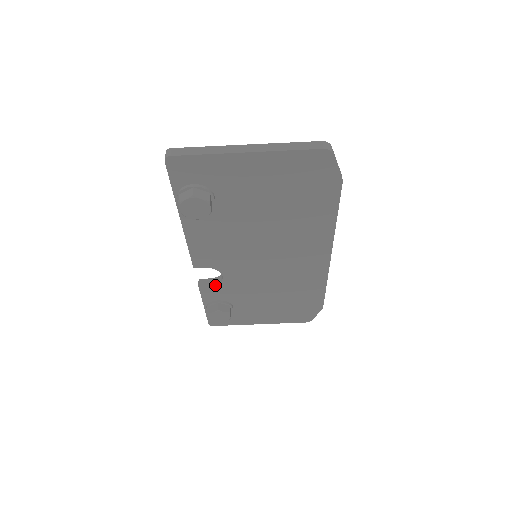
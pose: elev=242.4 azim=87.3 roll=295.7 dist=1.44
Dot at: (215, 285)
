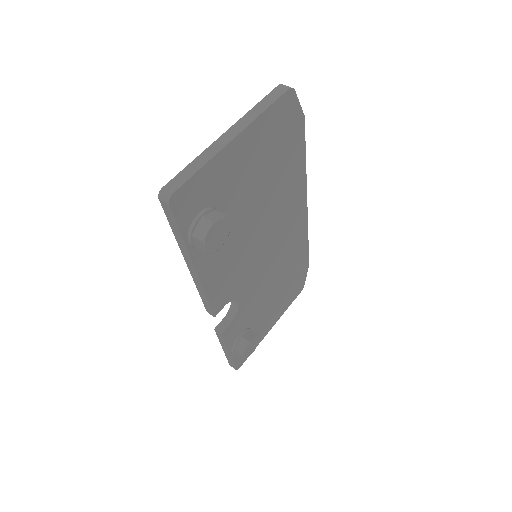
Dot at: (234, 319)
